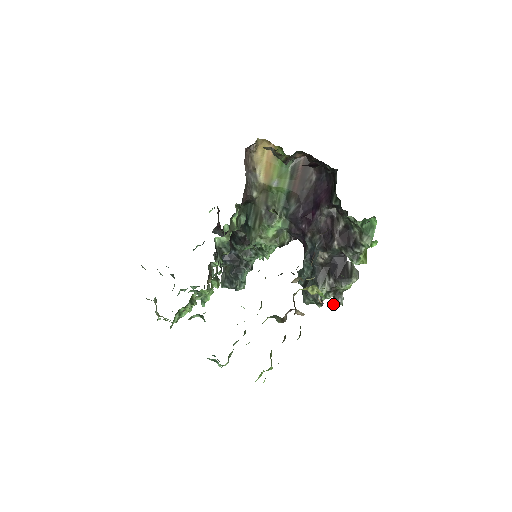
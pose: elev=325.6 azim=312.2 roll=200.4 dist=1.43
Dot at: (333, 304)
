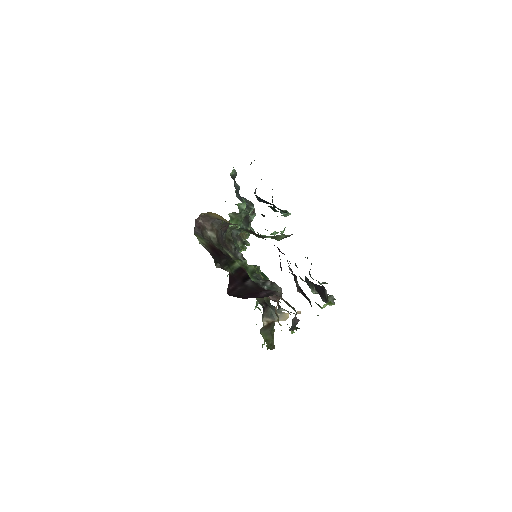
Dot at: occluded
